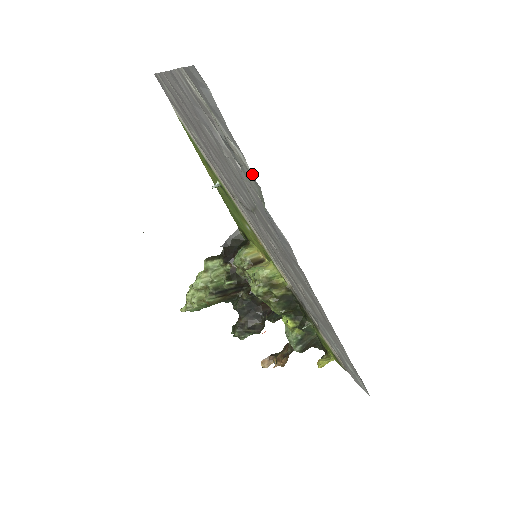
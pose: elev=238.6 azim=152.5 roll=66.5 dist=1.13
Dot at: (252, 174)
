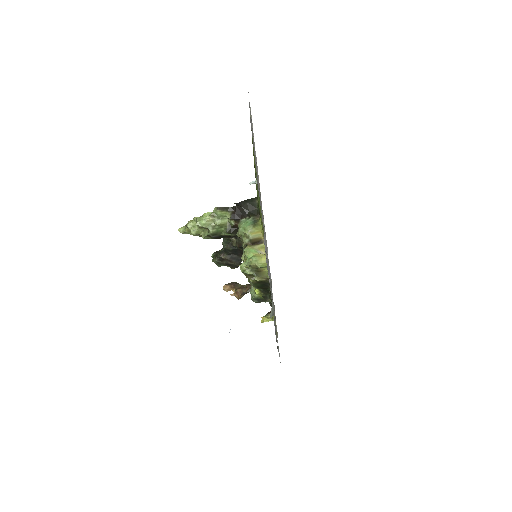
Dot at: occluded
